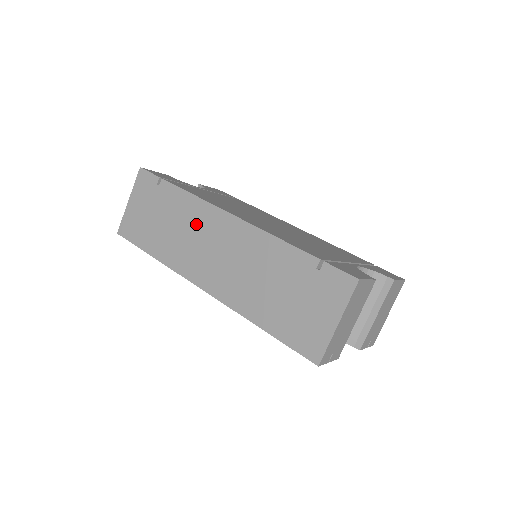
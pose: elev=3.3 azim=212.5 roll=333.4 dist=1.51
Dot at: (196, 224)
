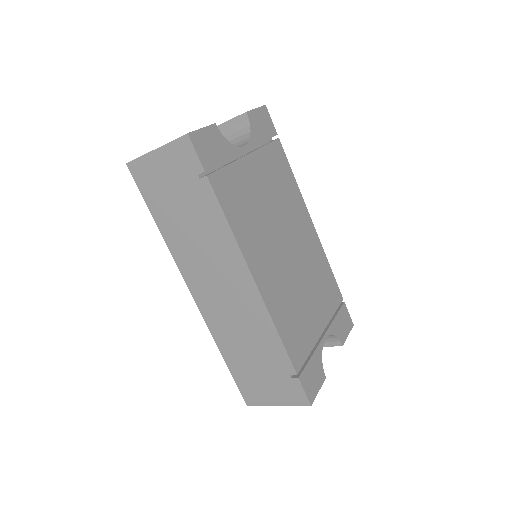
Dot at: (217, 252)
